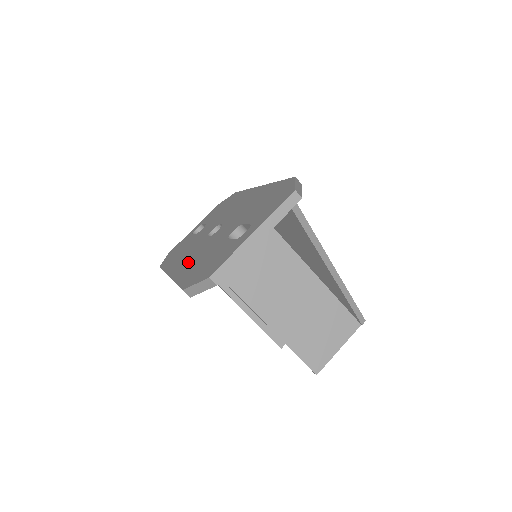
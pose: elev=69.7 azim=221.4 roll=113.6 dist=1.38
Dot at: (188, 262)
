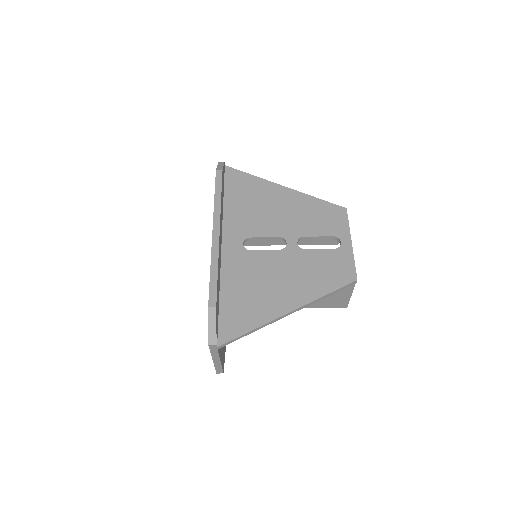
Dot at: occluded
